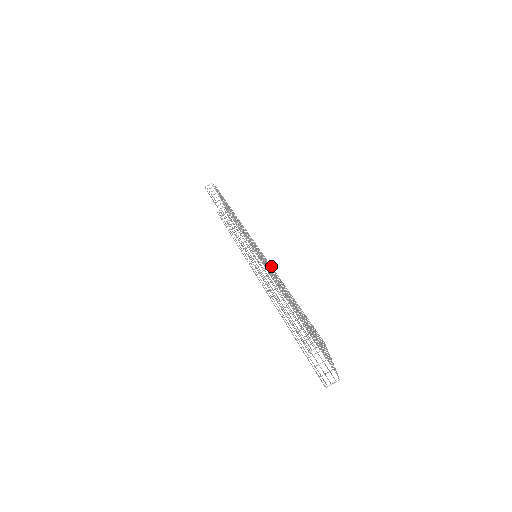
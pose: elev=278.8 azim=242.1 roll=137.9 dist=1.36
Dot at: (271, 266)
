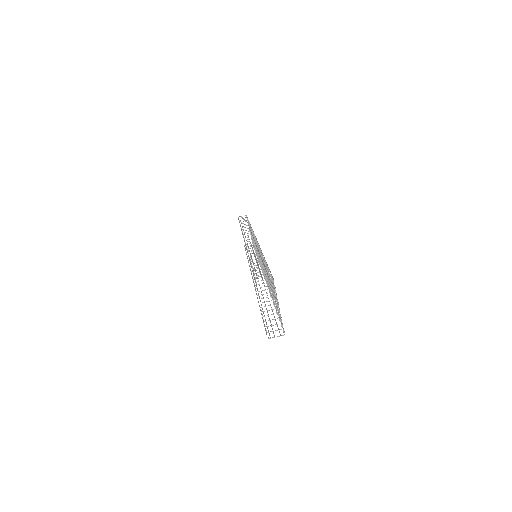
Dot at: occluded
